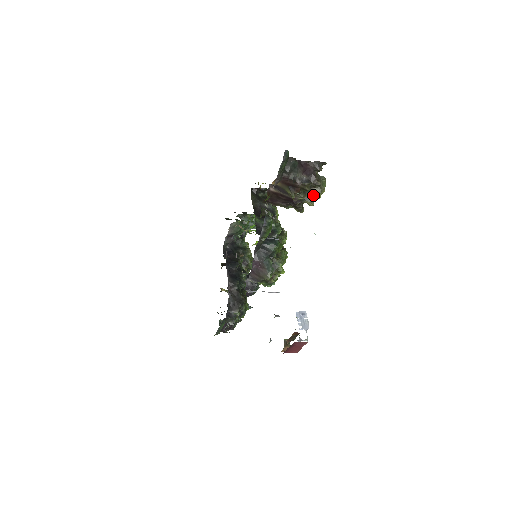
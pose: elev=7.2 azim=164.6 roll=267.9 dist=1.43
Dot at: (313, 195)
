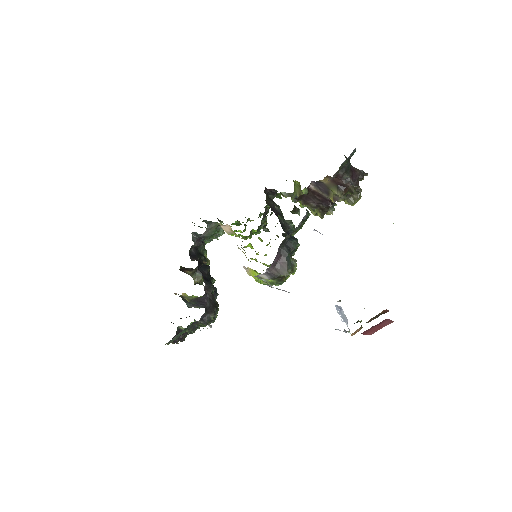
Dot at: (352, 200)
